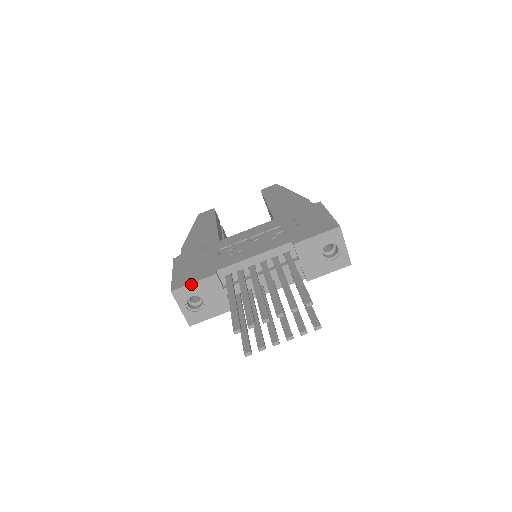
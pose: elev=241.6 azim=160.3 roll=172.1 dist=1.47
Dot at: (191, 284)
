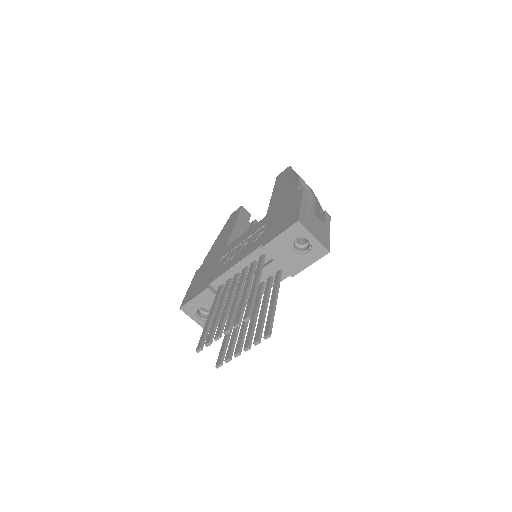
Dot at: (192, 300)
